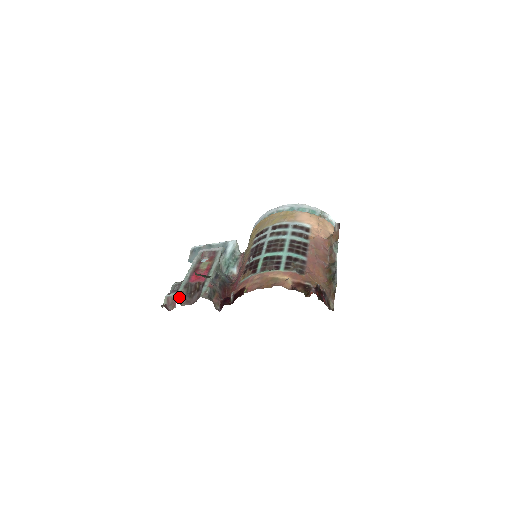
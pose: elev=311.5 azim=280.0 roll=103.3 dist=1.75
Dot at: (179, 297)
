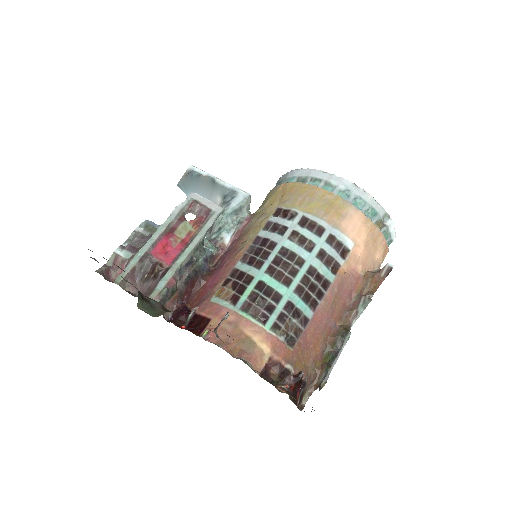
Dot at: (125, 276)
